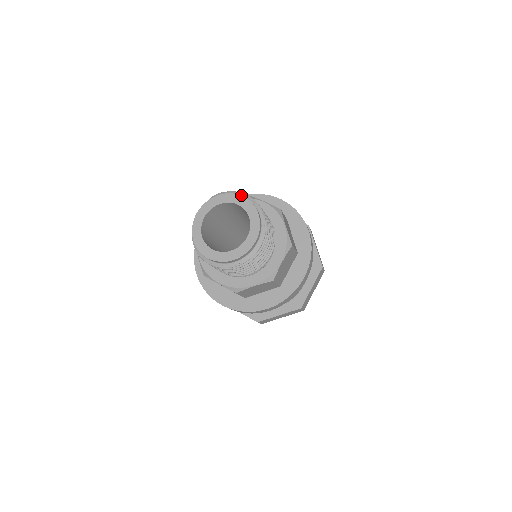
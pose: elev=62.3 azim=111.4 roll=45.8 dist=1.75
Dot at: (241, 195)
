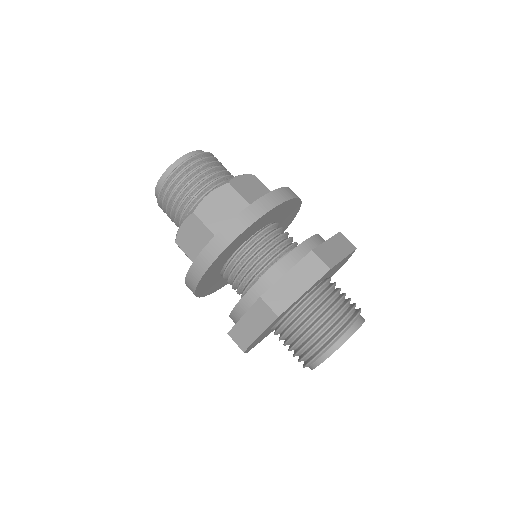
Dot at: occluded
